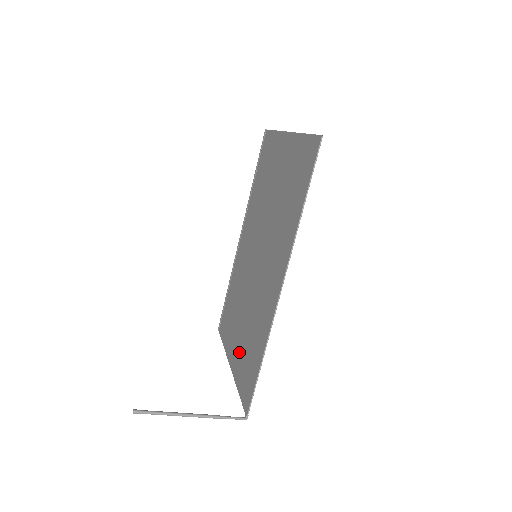
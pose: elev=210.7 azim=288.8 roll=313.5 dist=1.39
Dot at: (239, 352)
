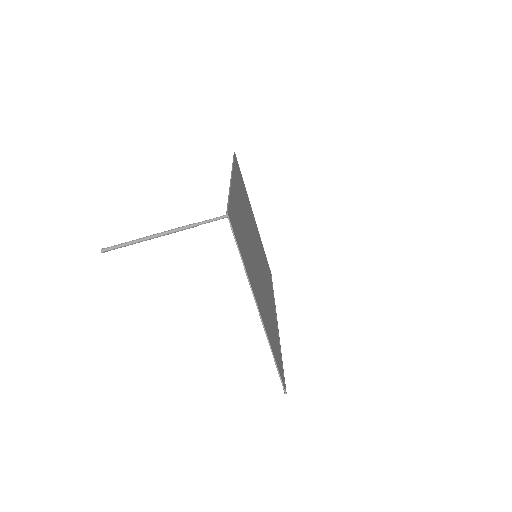
Dot at: occluded
